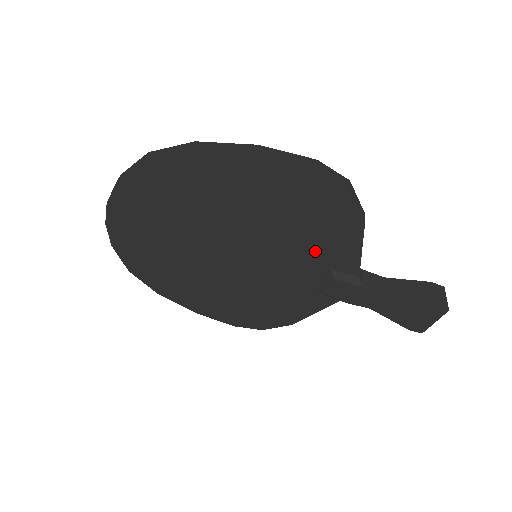
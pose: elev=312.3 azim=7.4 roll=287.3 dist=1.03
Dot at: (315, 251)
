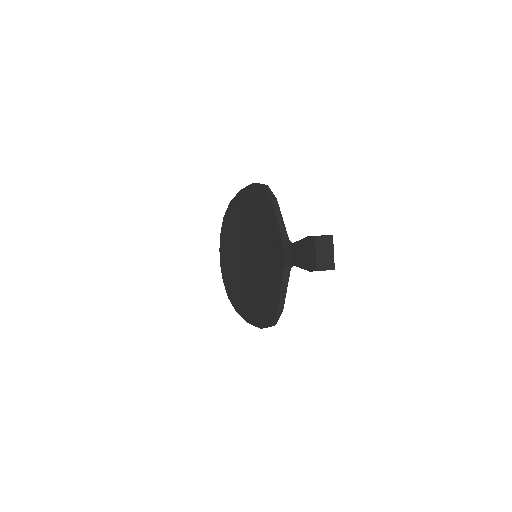
Dot at: (266, 234)
